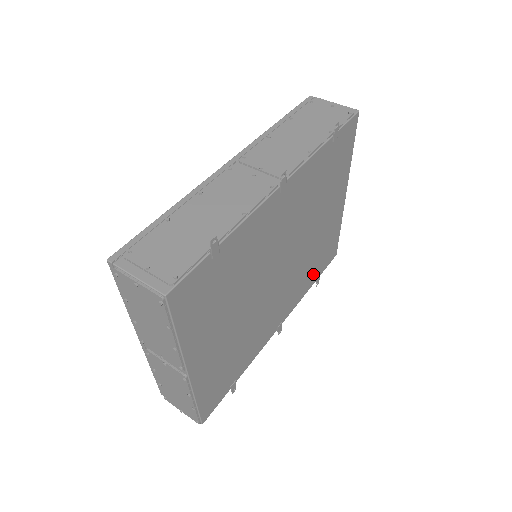
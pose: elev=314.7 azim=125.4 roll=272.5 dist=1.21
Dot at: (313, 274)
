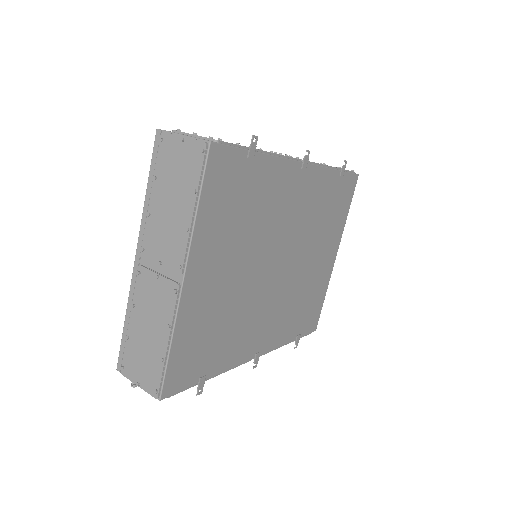
Dot at: (296, 325)
